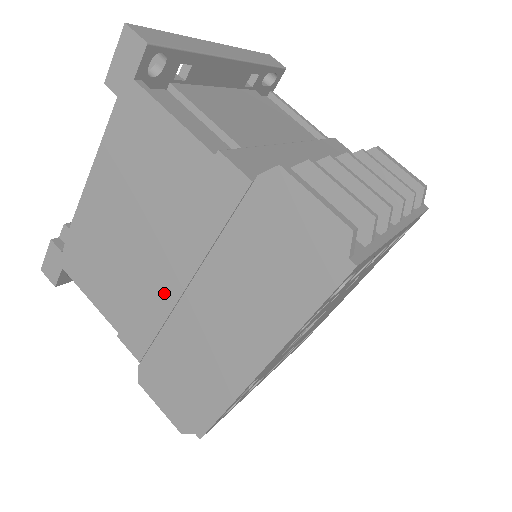
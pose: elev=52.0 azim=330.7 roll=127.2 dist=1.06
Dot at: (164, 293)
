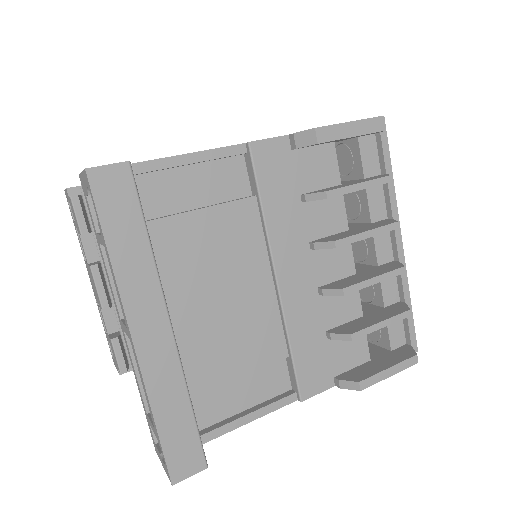
Dot at: occluded
